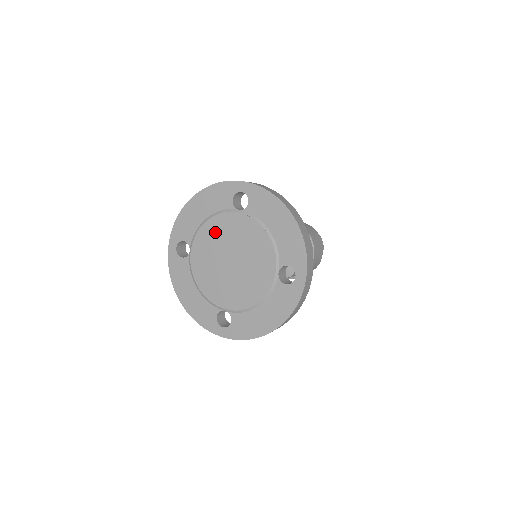
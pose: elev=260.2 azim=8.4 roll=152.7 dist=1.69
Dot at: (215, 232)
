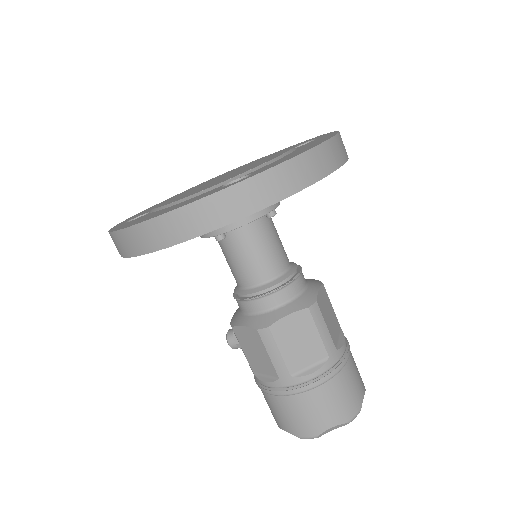
Dot at: occluded
